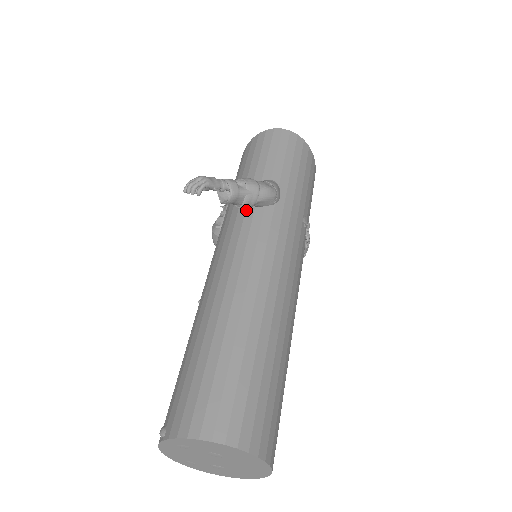
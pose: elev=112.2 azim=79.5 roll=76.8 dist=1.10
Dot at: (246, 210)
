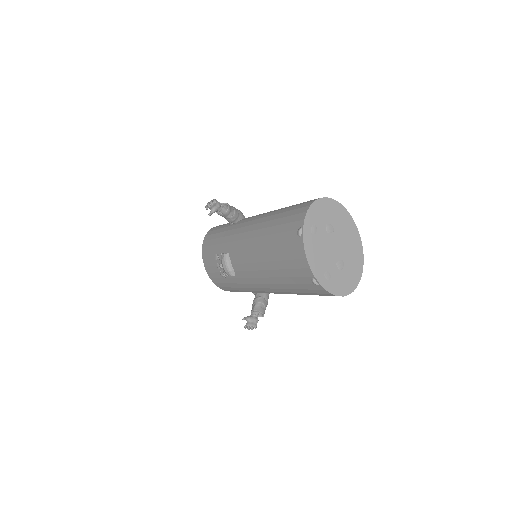
Dot at: (236, 224)
